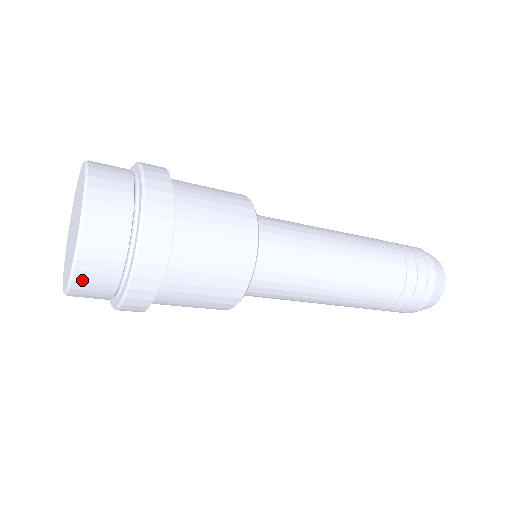
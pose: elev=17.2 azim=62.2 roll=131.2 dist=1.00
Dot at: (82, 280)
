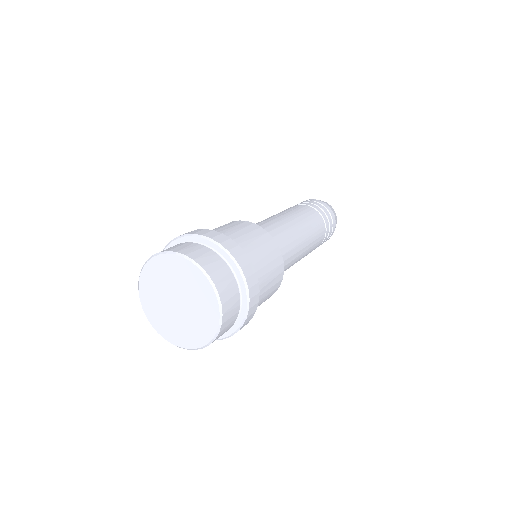
Dot at: occluded
